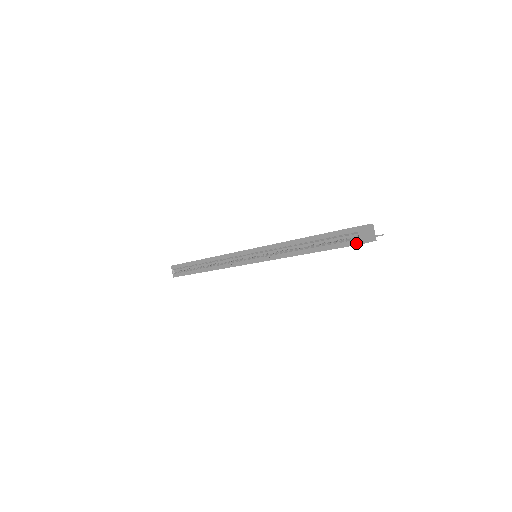
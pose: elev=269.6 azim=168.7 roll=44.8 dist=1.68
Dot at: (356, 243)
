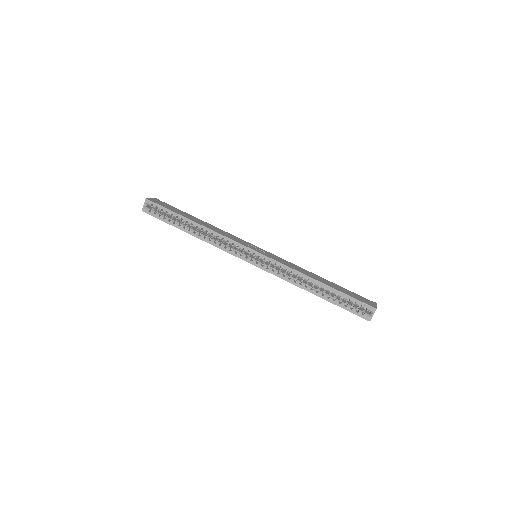
Dot at: (366, 318)
